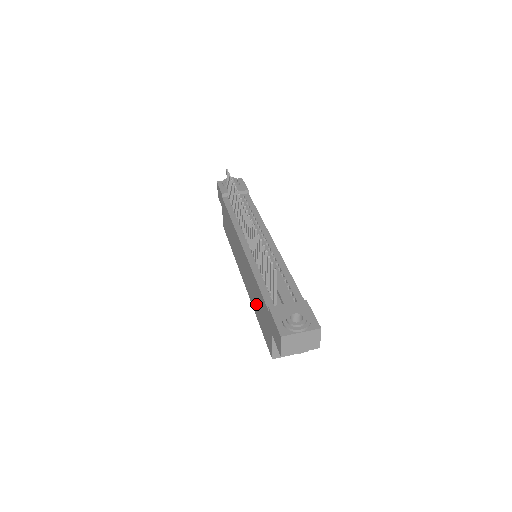
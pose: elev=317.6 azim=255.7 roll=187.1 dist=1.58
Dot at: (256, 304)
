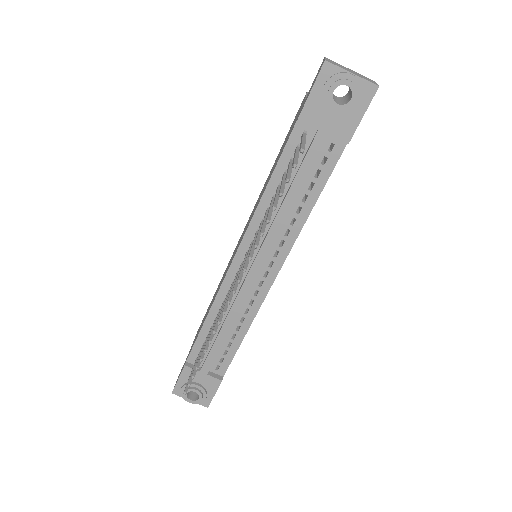
Dot at: occluded
